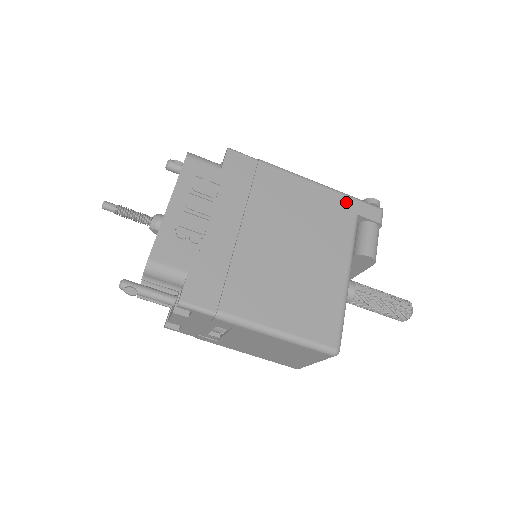
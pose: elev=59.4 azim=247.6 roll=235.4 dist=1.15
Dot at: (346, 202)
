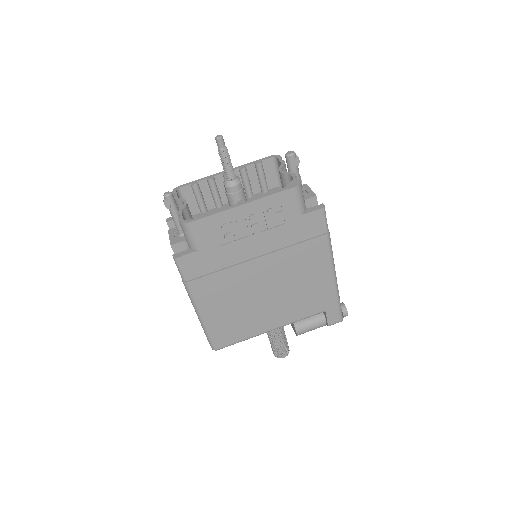
Dot at: (331, 301)
